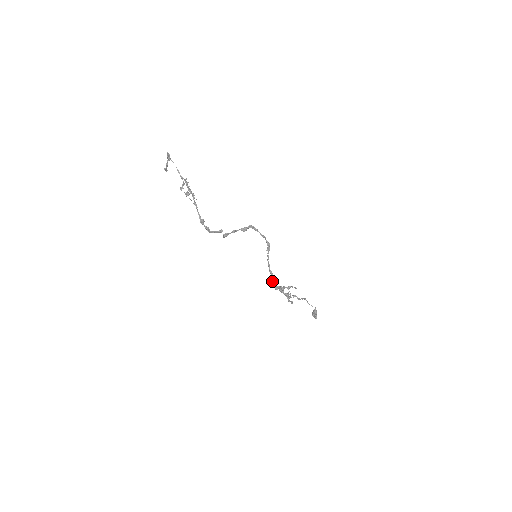
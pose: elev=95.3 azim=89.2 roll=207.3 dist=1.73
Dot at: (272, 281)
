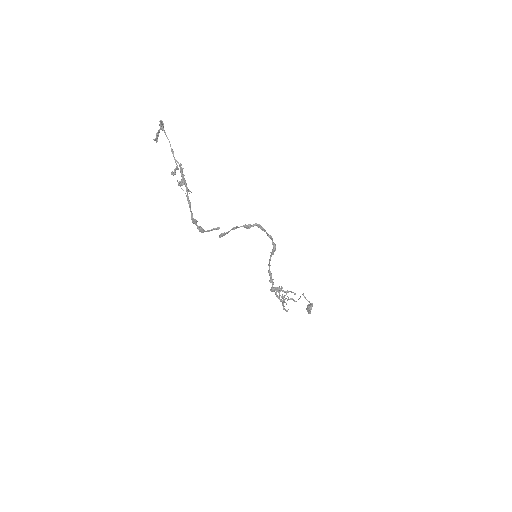
Dot at: occluded
